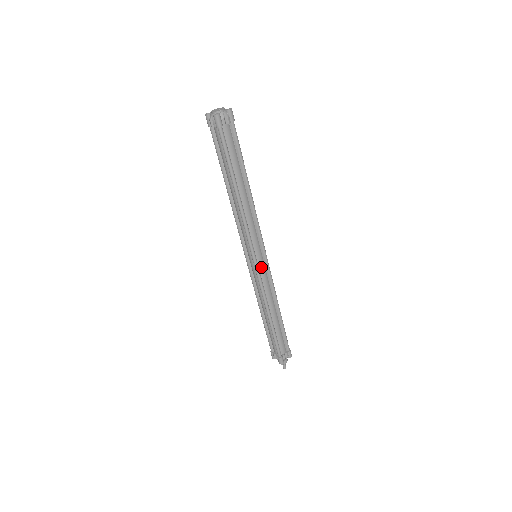
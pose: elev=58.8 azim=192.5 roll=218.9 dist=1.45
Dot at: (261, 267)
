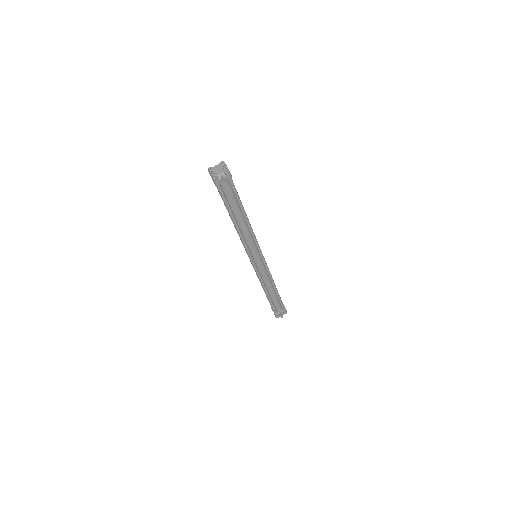
Dot at: (259, 265)
